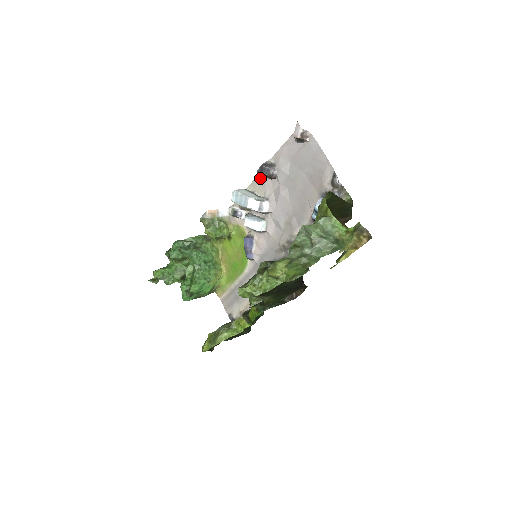
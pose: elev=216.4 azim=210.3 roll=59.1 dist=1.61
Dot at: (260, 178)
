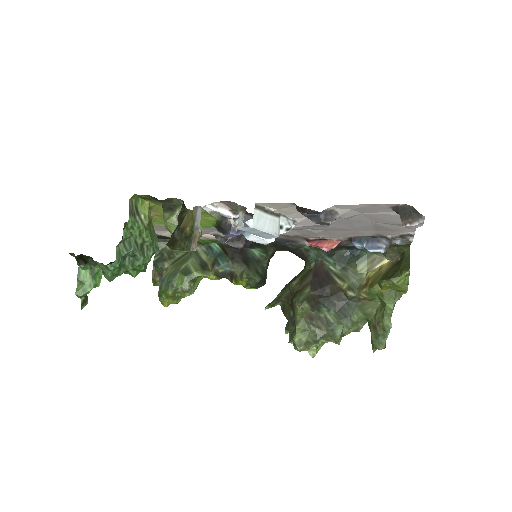
Dot at: (293, 205)
